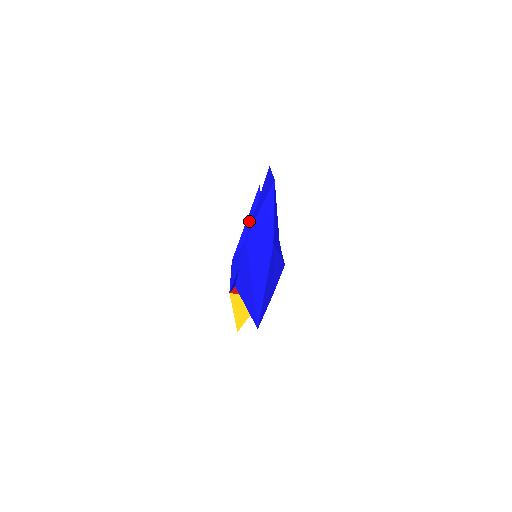
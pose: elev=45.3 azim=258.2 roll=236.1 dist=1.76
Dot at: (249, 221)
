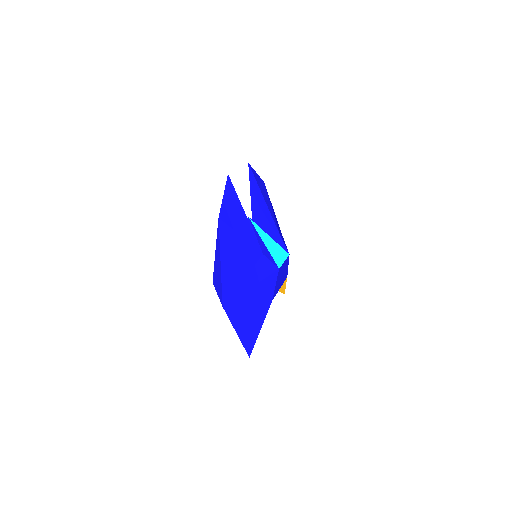
Dot at: (253, 201)
